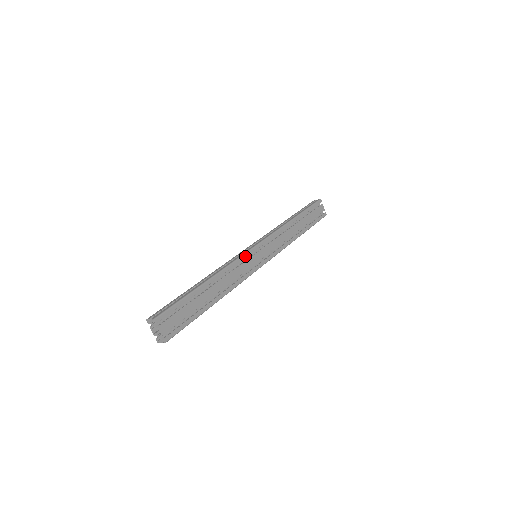
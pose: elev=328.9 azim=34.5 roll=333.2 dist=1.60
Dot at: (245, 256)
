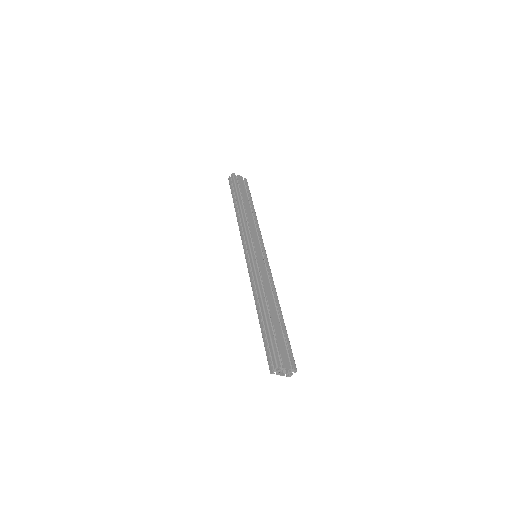
Dot at: (255, 264)
